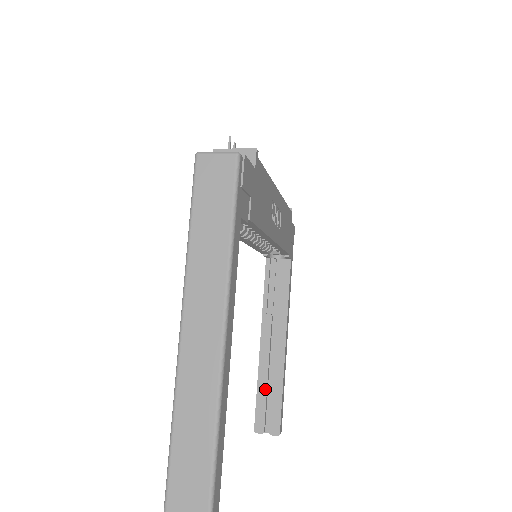
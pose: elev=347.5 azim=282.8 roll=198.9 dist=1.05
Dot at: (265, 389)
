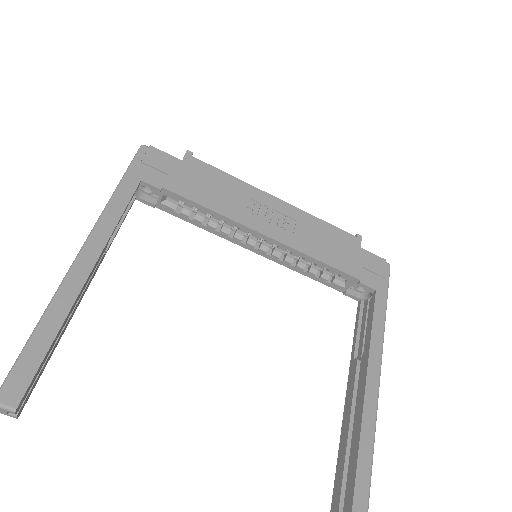
Dot at: (344, 455)
